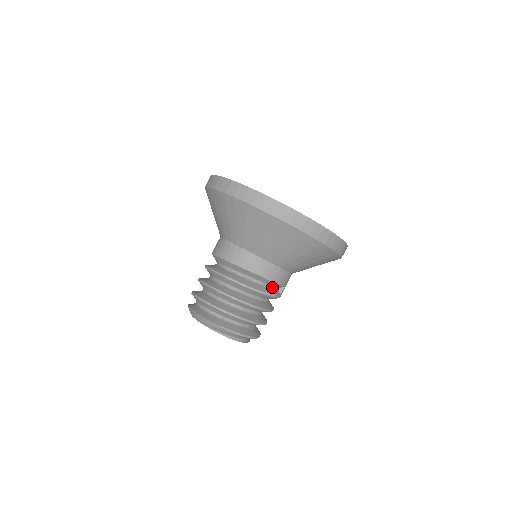
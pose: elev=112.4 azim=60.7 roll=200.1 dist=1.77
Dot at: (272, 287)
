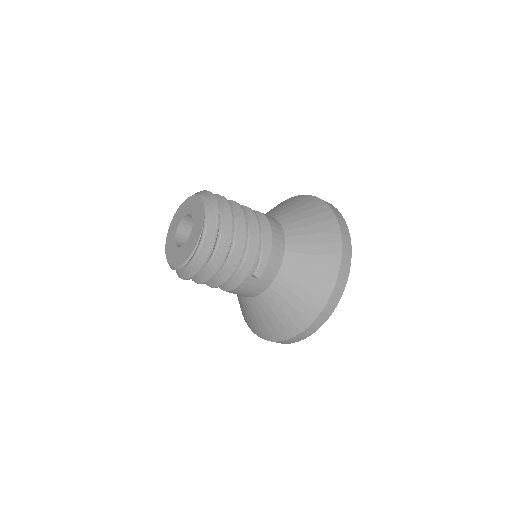
Dot at: (258, 261)
